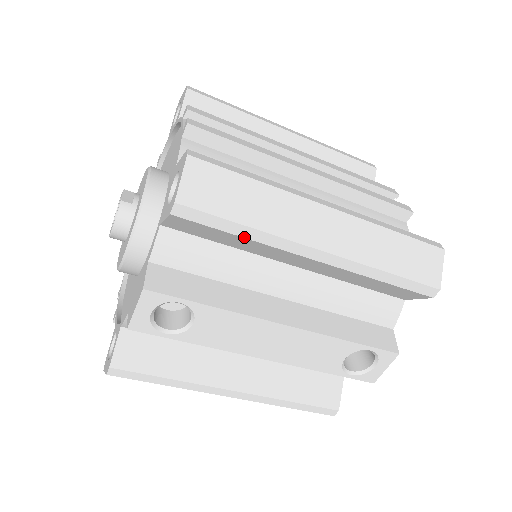
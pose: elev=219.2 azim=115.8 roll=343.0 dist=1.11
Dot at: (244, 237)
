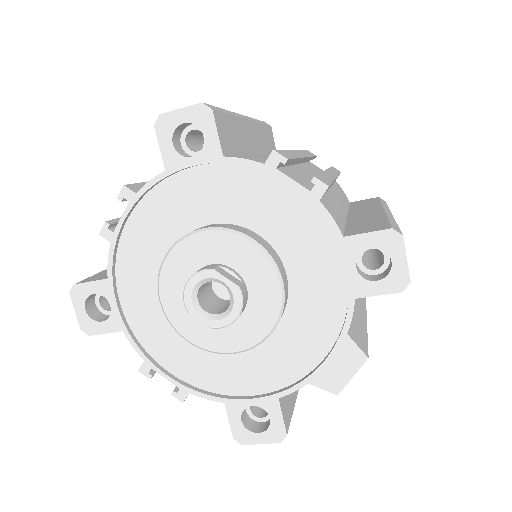
Dot at: occluded
